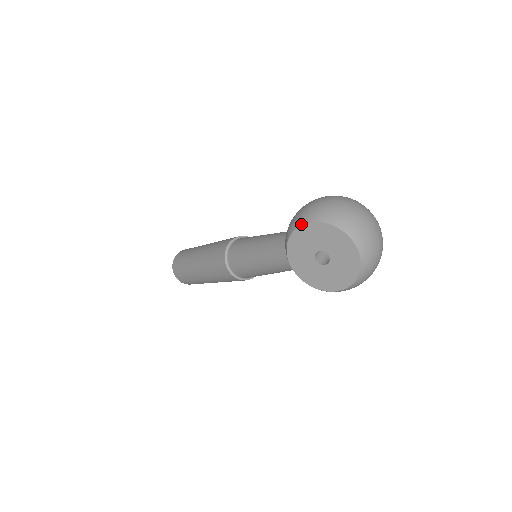
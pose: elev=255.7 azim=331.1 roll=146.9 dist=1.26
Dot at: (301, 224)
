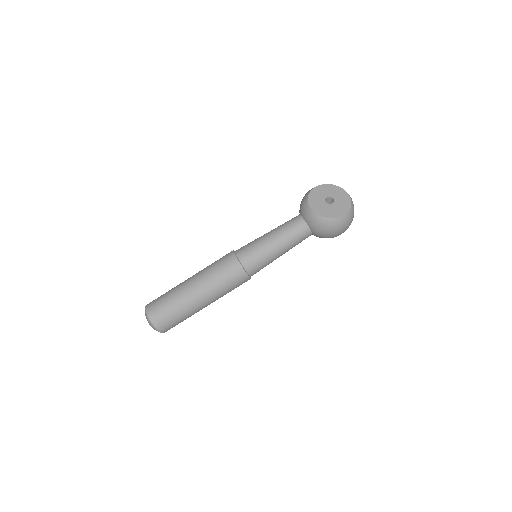
Dot at: (316, 186)
